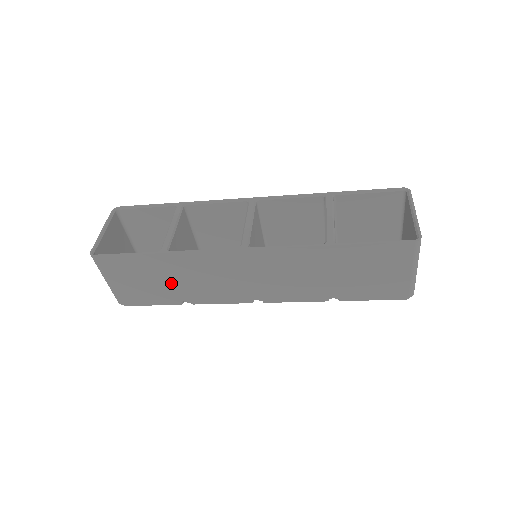
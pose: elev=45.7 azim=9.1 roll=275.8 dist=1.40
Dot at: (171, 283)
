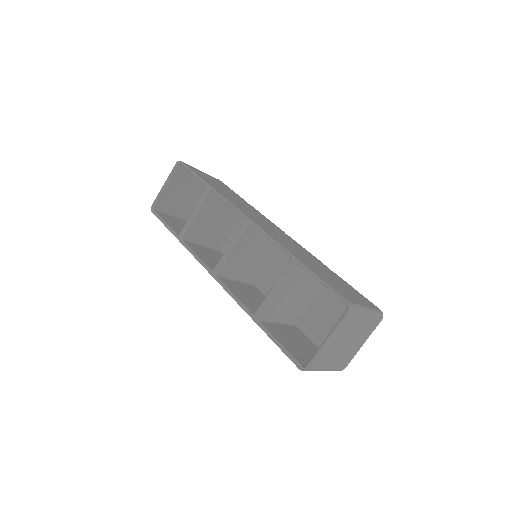
Dot at: occluded
